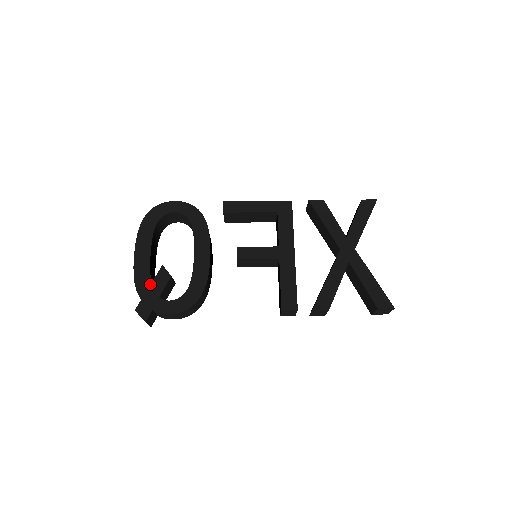
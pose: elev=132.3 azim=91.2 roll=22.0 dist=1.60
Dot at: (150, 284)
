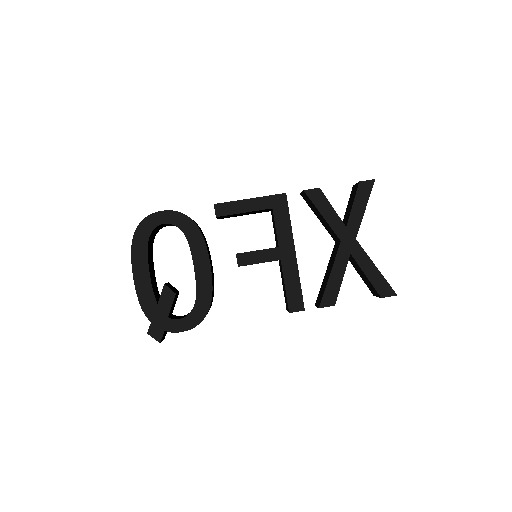
Dot at: (156, 305)
